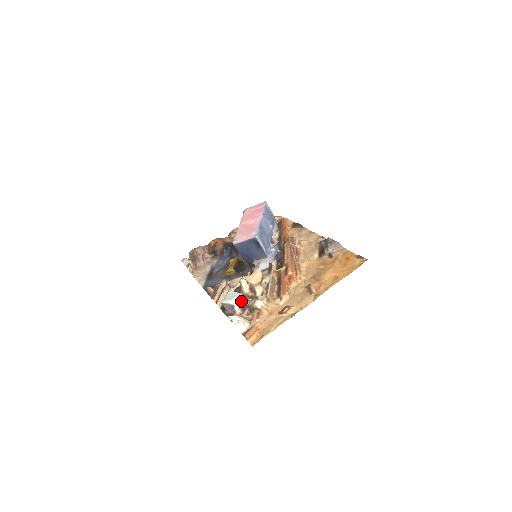
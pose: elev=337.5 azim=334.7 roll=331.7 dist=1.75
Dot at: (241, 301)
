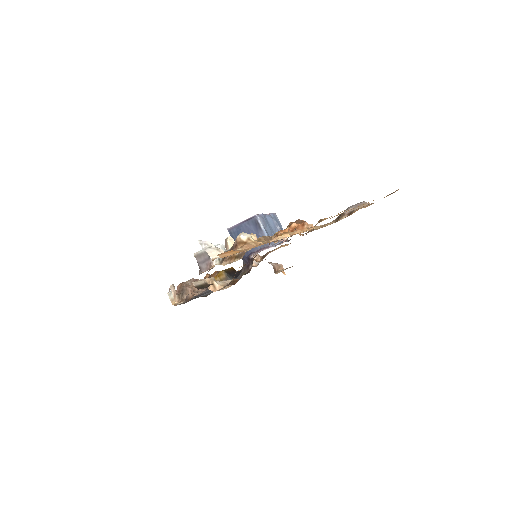
Dot at: occluded
